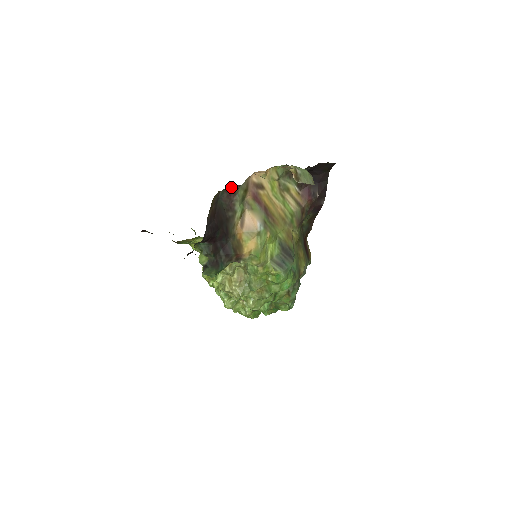
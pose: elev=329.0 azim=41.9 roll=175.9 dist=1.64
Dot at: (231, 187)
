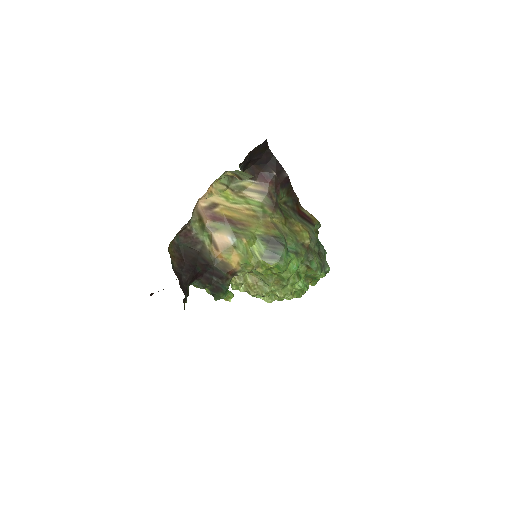
Dot at: (180, 230)
